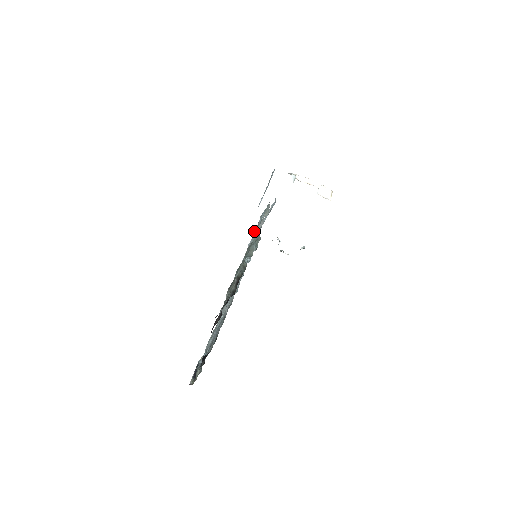
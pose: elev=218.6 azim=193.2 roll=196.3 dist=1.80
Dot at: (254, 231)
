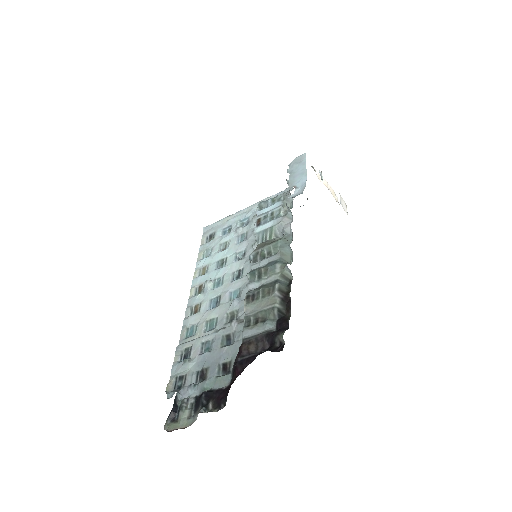
Dot at: (256, 222)
